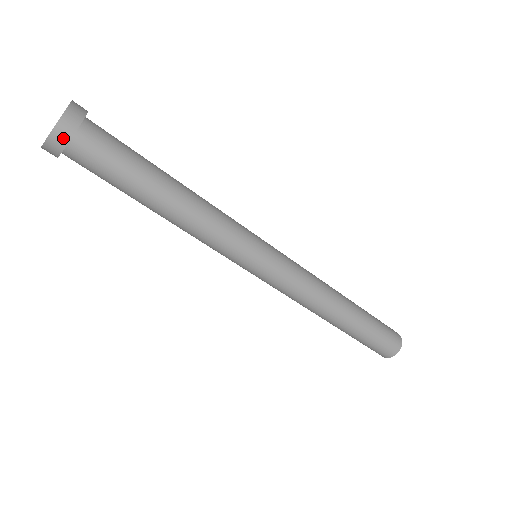
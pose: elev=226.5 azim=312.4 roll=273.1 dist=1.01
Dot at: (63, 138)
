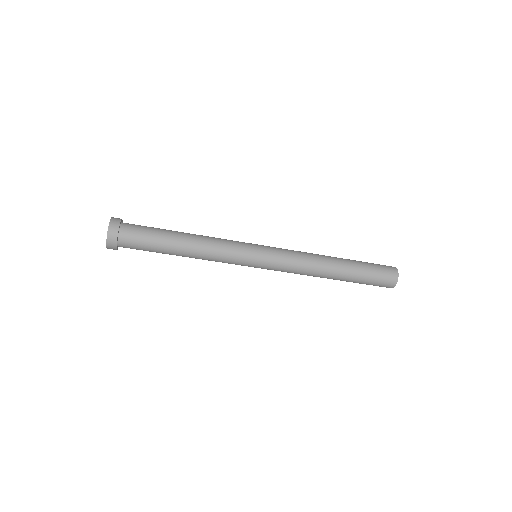
Dot at: (115, 231)
